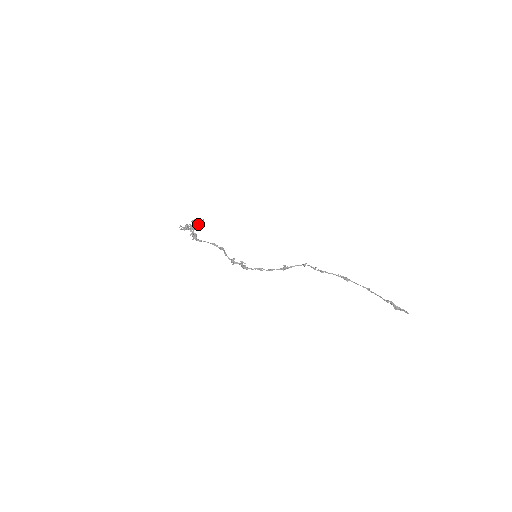
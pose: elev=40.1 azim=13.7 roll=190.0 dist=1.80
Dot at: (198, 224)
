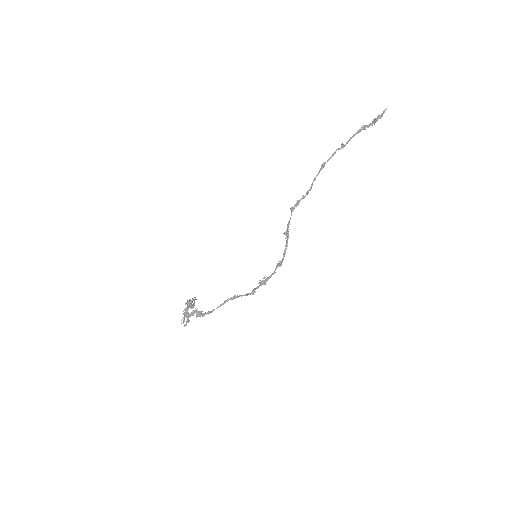
Dot at: occluded
